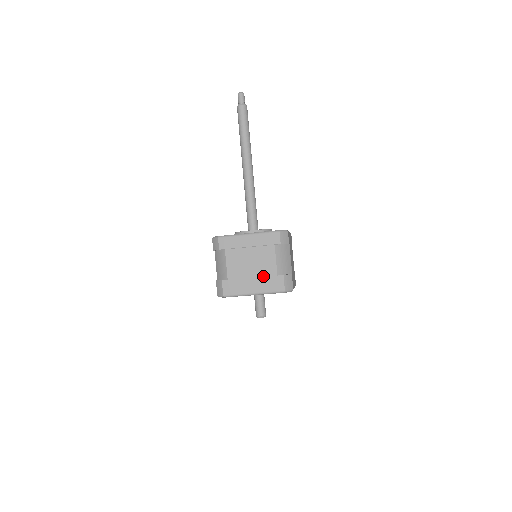
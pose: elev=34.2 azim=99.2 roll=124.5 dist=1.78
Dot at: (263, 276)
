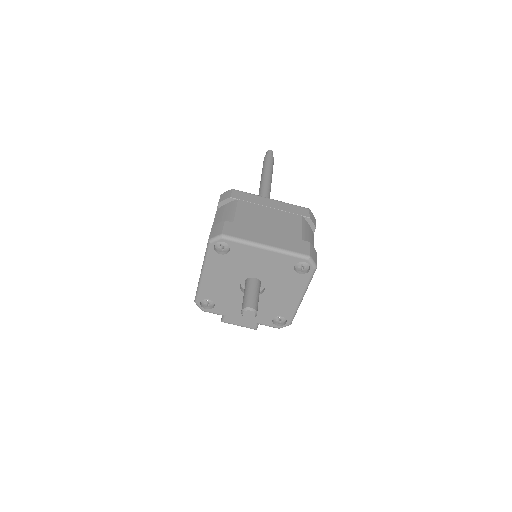
Dot at: (283, 234)
